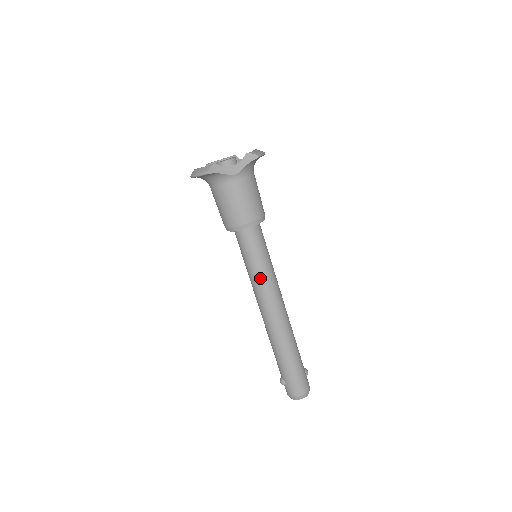
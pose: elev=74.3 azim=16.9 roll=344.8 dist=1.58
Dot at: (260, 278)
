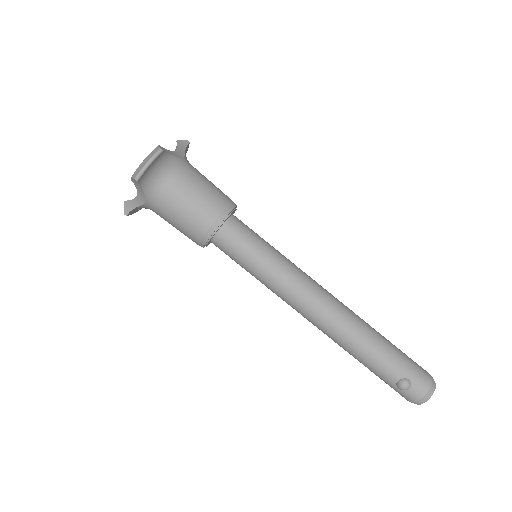
Dot at: (285, 263)
